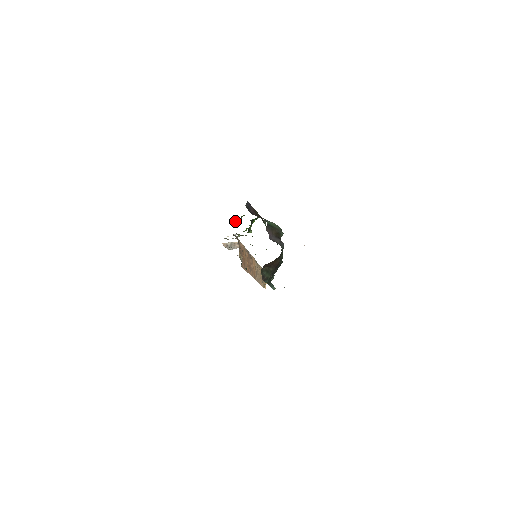
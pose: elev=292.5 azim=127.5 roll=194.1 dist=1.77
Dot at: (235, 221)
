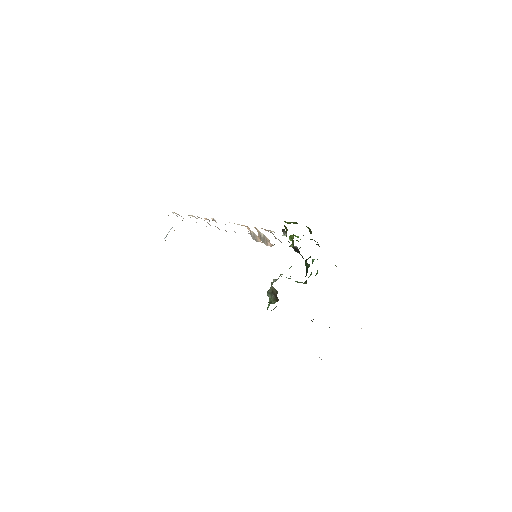
Dot at: (292, 222)
